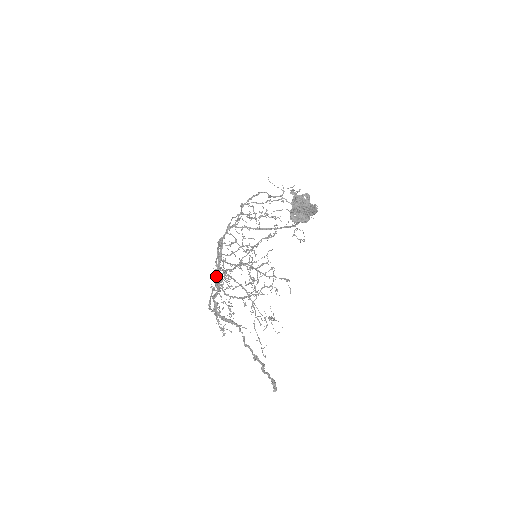
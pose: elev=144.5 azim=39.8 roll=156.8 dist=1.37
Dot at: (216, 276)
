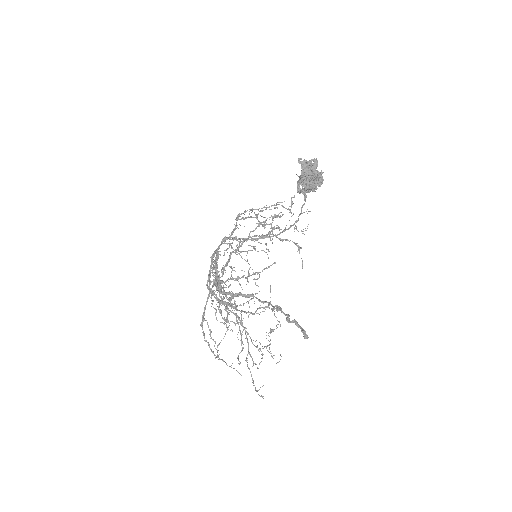
Dot at: occluded
